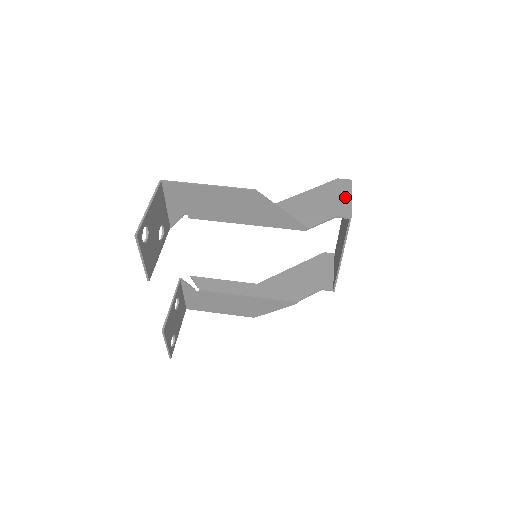
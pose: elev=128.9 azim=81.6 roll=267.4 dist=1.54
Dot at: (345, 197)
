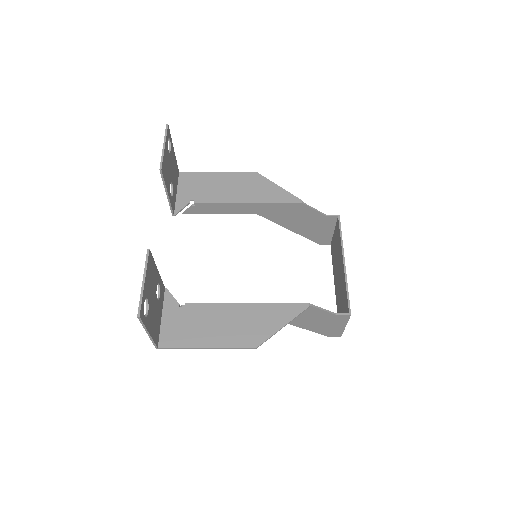
Dot at: (330, 230)
